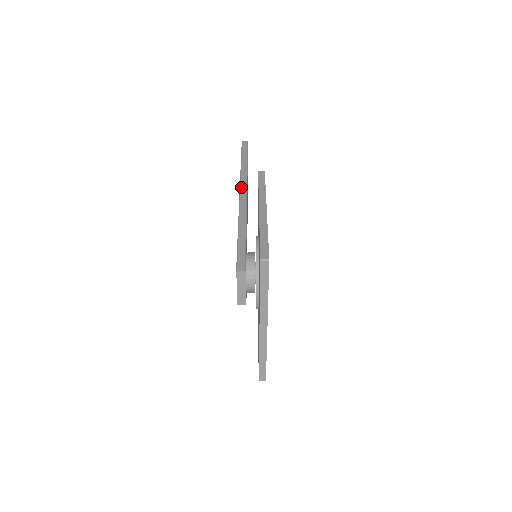
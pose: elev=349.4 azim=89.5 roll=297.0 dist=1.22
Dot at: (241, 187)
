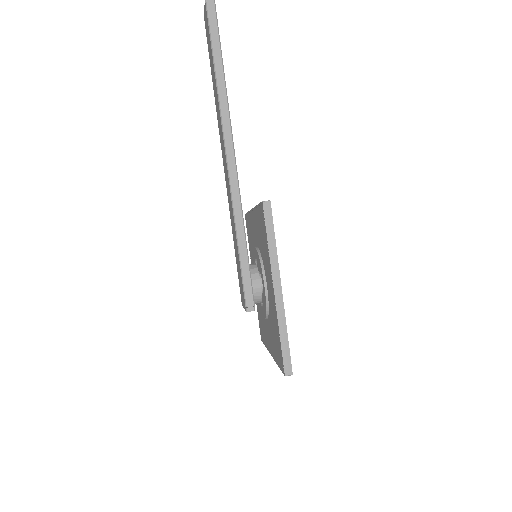
Dot at: (226, 146)
